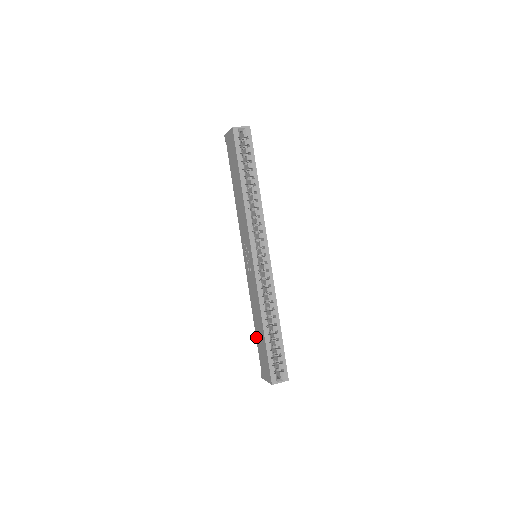
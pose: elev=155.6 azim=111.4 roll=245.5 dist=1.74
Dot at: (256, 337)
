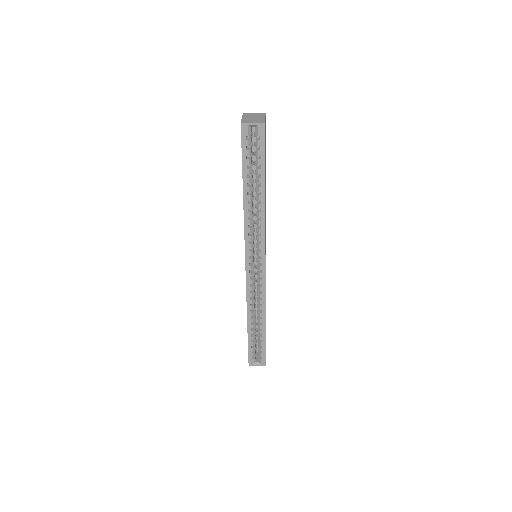
Dot at: occluded
